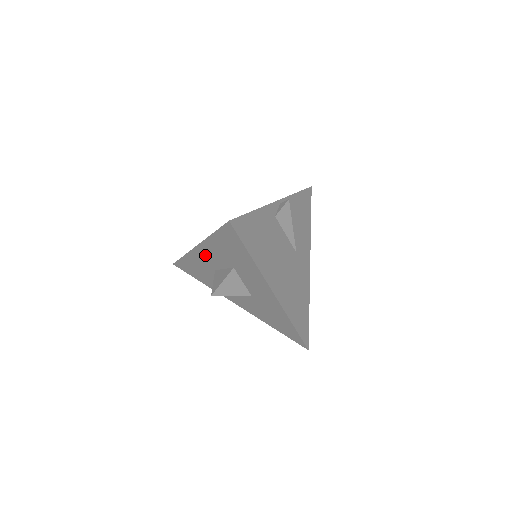
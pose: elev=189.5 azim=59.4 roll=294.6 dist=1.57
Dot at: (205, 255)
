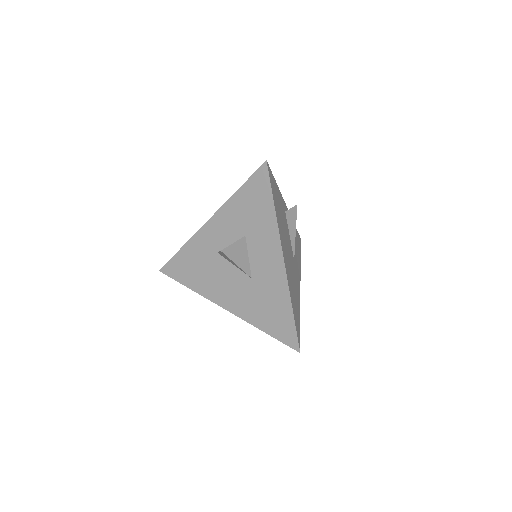
Dot at: (214, 231)
